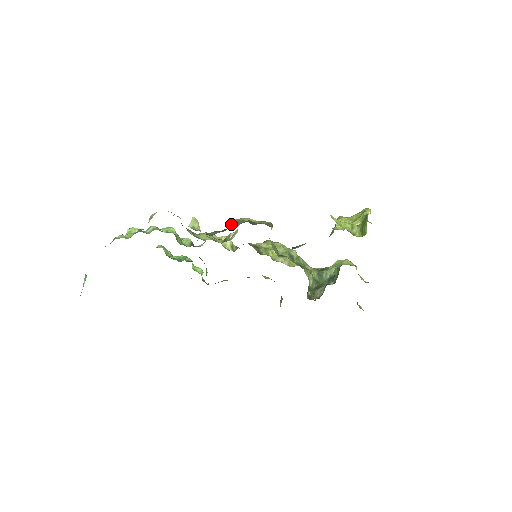
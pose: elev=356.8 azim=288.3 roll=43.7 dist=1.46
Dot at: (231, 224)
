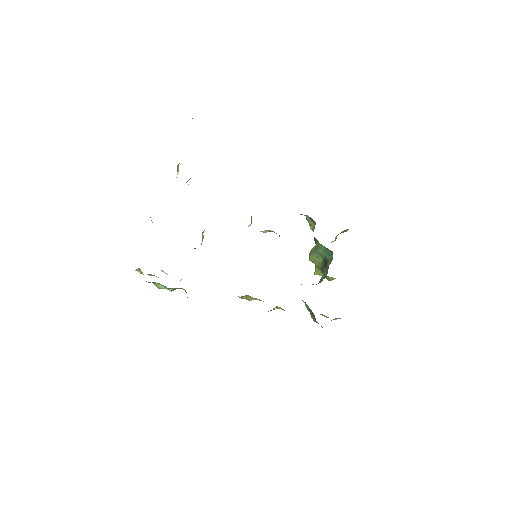
Dot at: occluded
